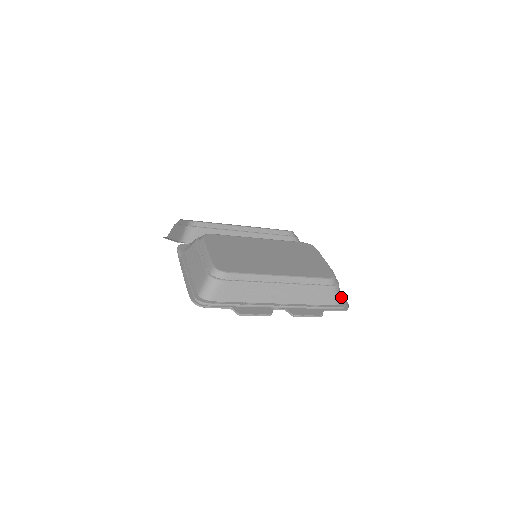
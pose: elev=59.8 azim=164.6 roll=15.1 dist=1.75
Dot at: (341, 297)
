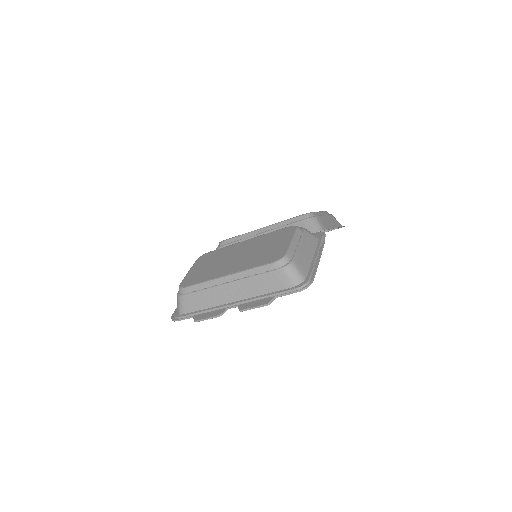
Dot at: (309, 275)
